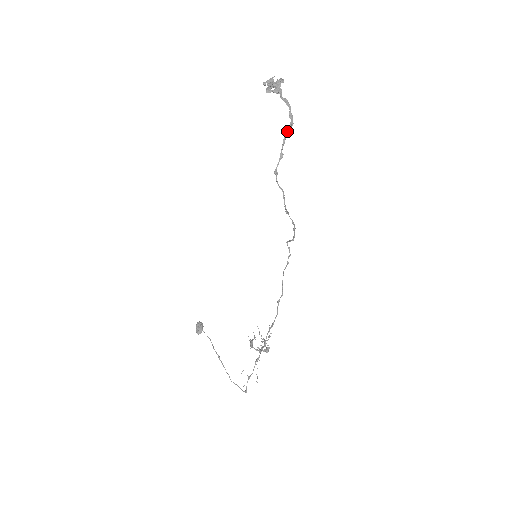
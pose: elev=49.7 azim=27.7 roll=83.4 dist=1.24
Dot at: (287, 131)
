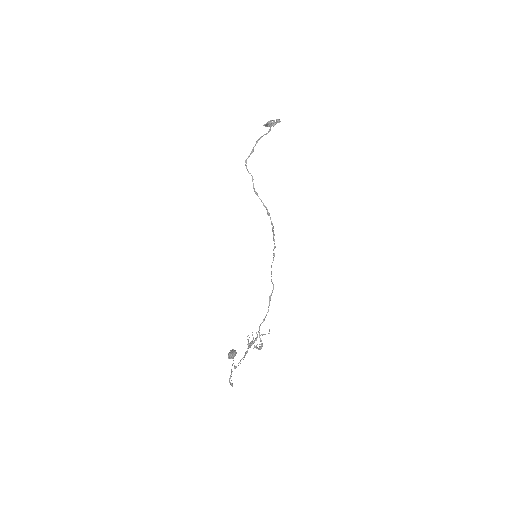
Dot at: (261, 137)
